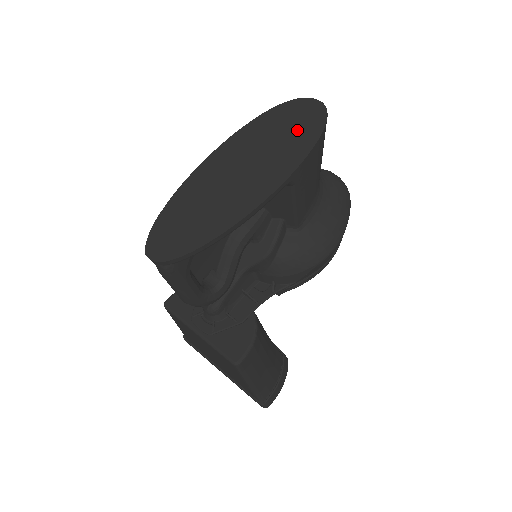
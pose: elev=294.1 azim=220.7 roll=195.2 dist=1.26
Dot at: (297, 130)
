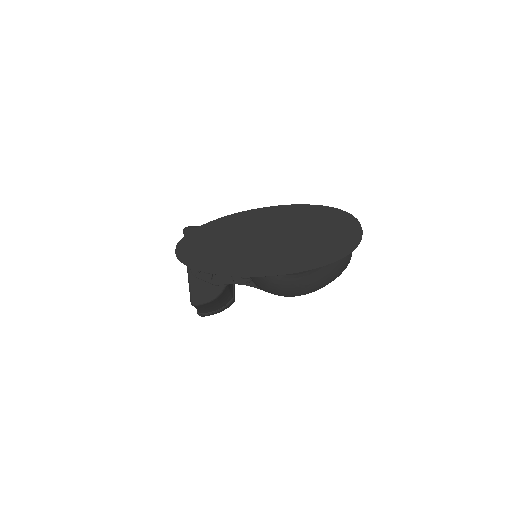
Dot at: (327, 243)
